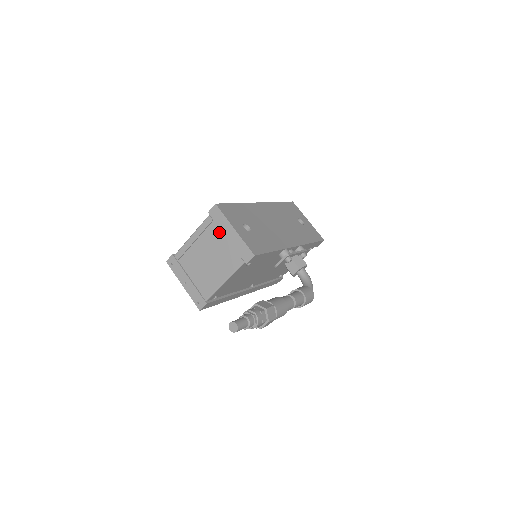
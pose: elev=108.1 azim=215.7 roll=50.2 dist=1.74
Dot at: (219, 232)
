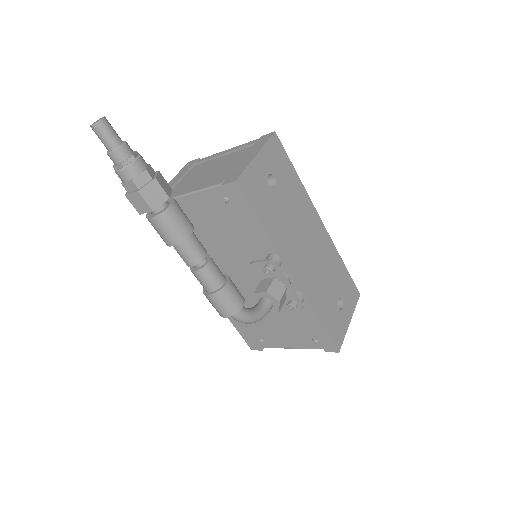
Dot at: (245, 154)
